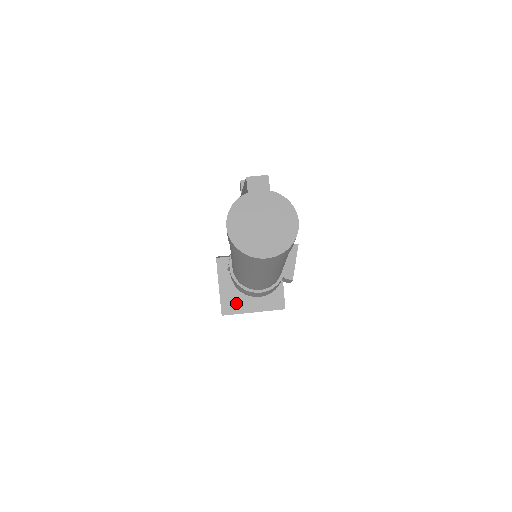
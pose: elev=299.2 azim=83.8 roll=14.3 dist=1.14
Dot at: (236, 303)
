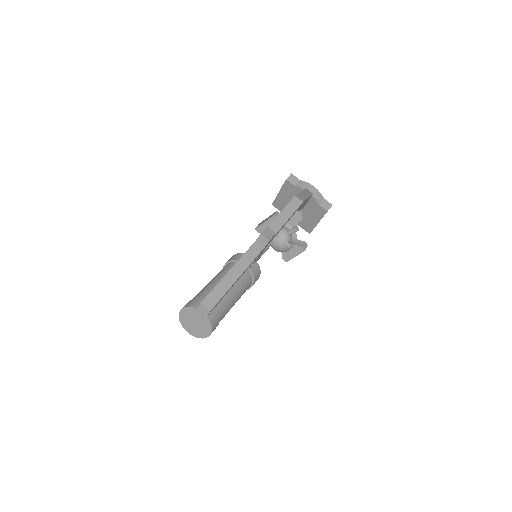
Dot at: (283, 207)
